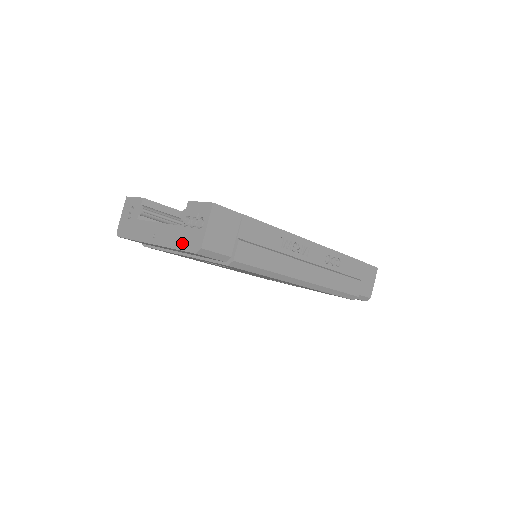
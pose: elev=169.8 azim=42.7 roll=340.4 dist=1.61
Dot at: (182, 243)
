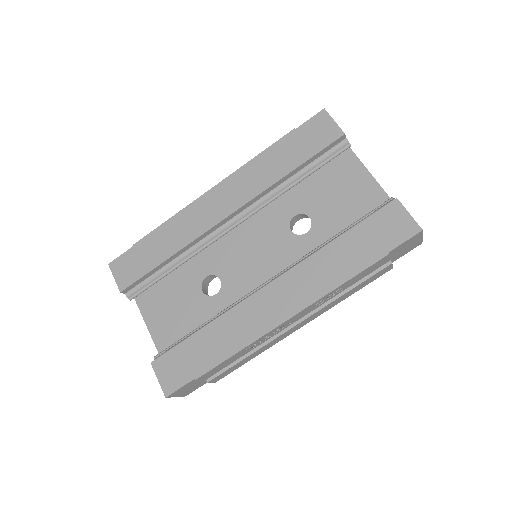
Dot at: occluded
